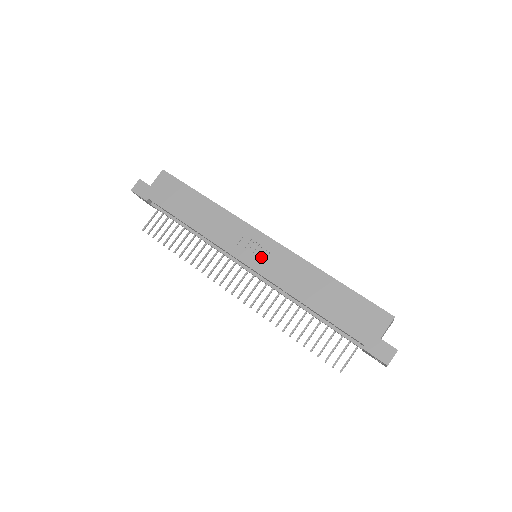
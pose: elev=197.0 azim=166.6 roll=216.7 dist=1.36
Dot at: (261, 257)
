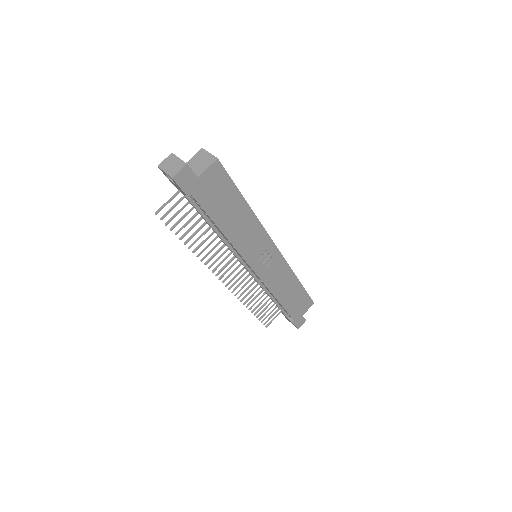
Dot at: (267, 267)
